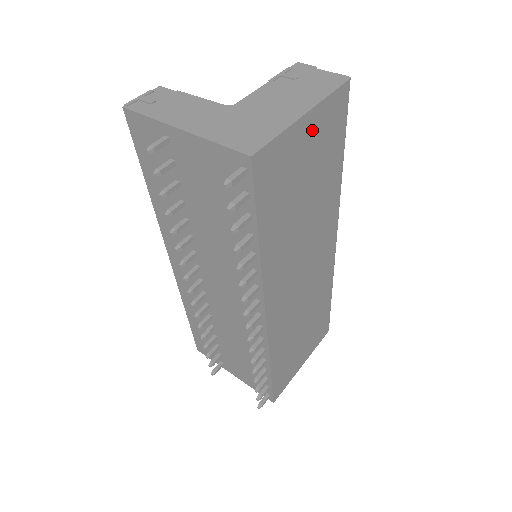
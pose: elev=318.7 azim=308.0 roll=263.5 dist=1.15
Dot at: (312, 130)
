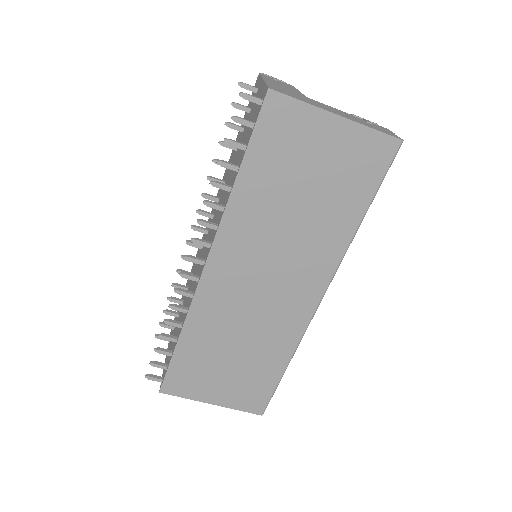
Dot at: (338, 139)
